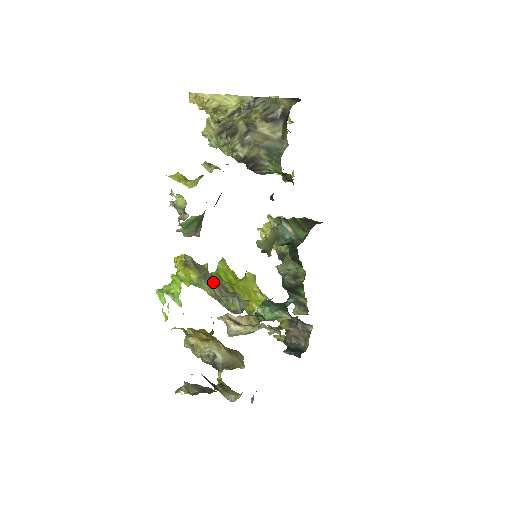
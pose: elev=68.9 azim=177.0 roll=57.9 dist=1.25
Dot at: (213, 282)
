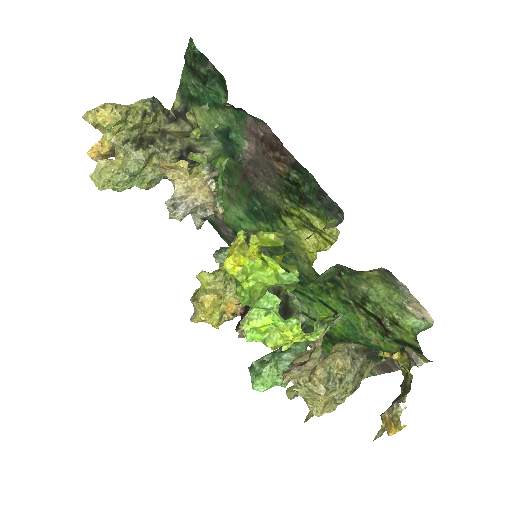
Dot at: occluded
